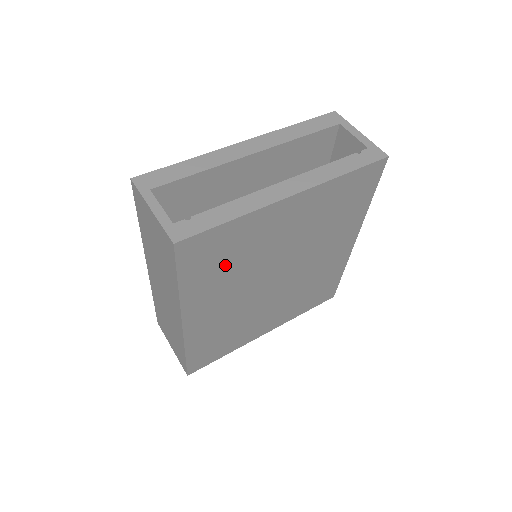
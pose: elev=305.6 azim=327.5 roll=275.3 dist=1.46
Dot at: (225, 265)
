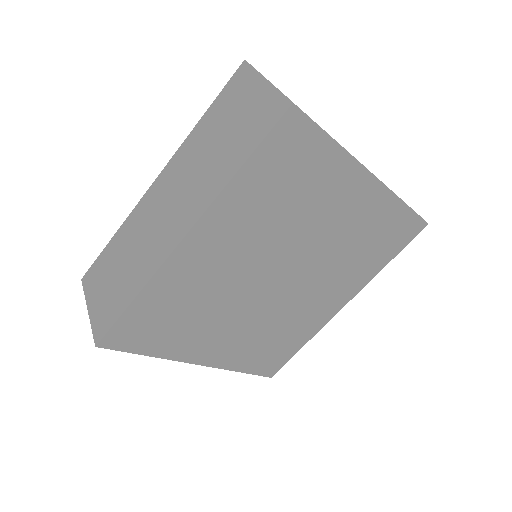
Dot at: (280, 196)
